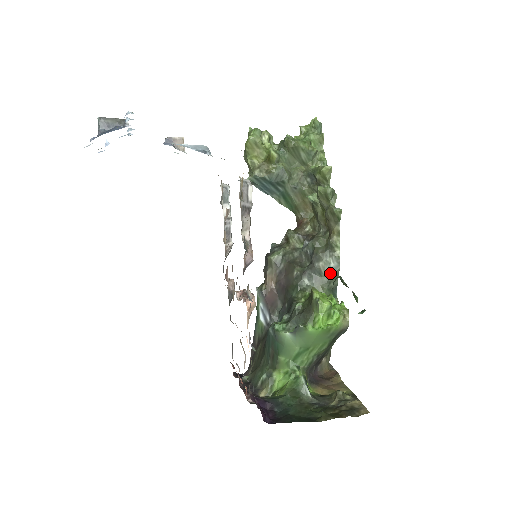
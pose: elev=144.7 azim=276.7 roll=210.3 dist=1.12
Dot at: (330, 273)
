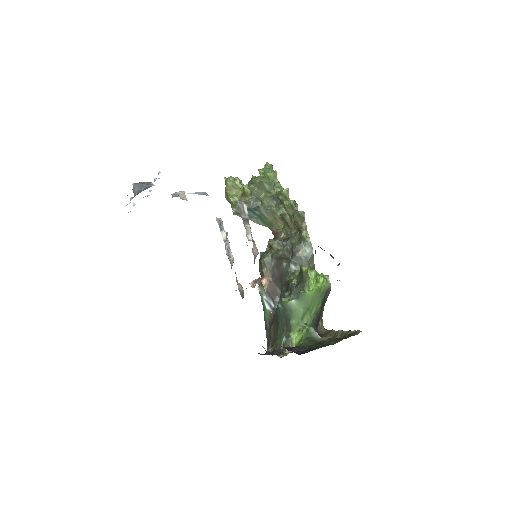
Dot at: (308, 257)
